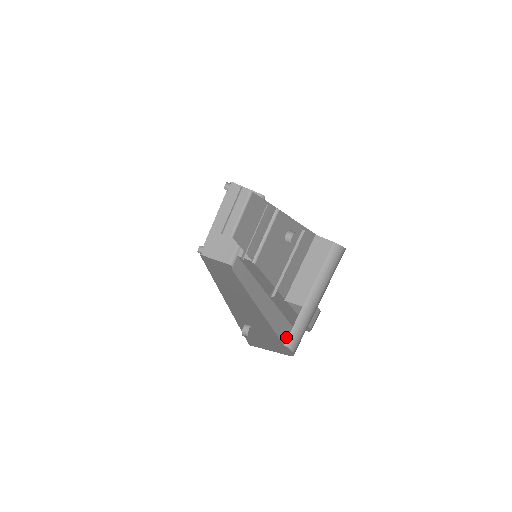
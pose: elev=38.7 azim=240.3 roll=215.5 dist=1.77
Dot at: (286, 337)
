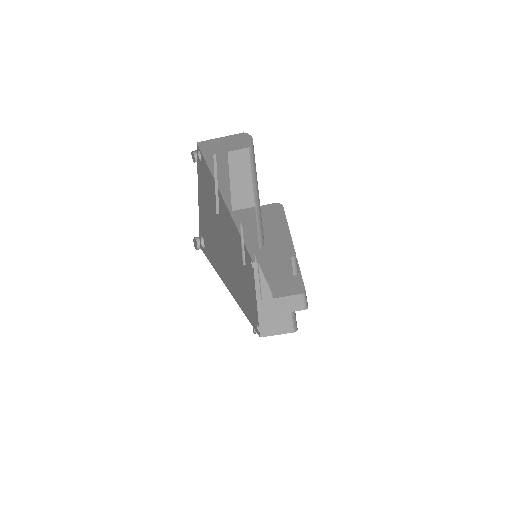
Dot at: occluded
